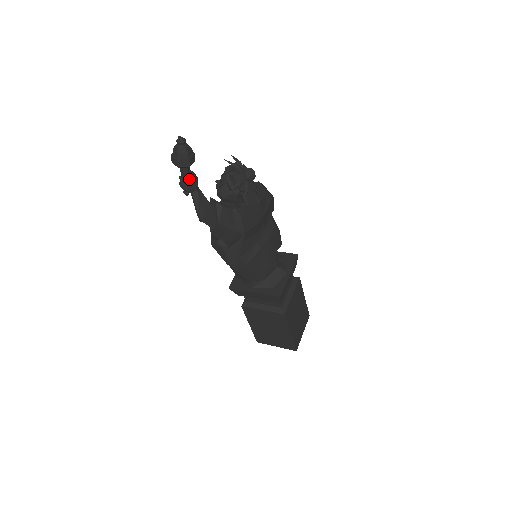
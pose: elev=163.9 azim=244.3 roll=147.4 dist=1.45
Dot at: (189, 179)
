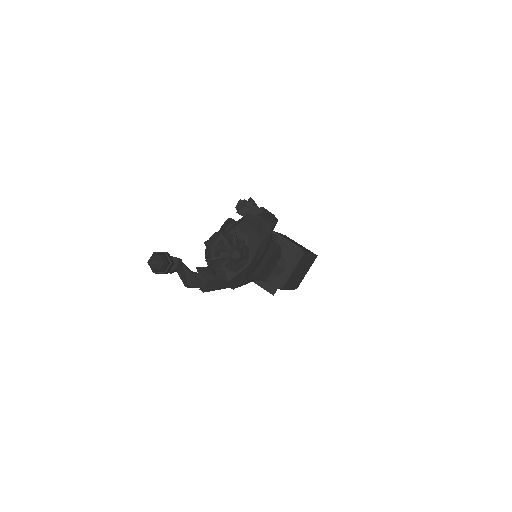
Dot at: (170, 270)
